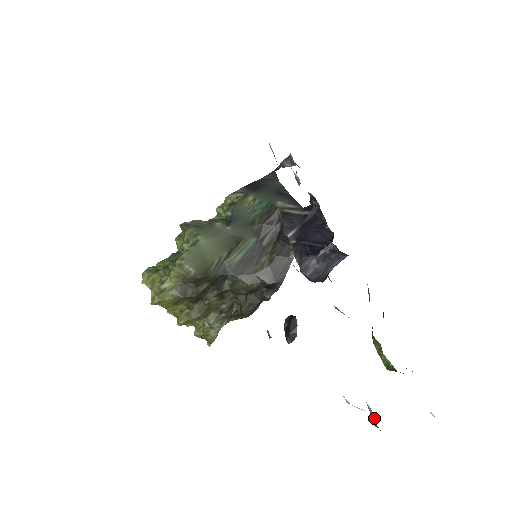
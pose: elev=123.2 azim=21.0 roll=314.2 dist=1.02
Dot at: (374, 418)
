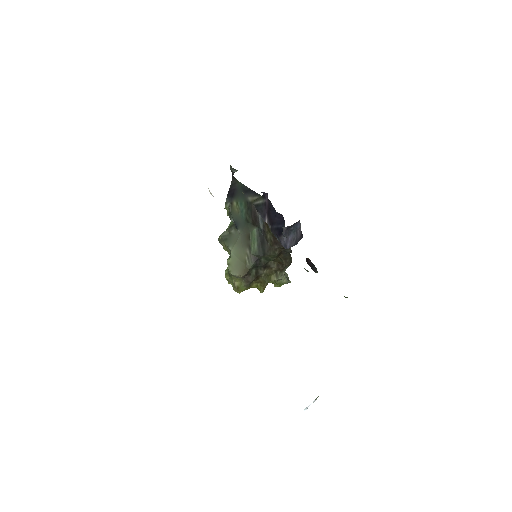
Dot at: occluded
